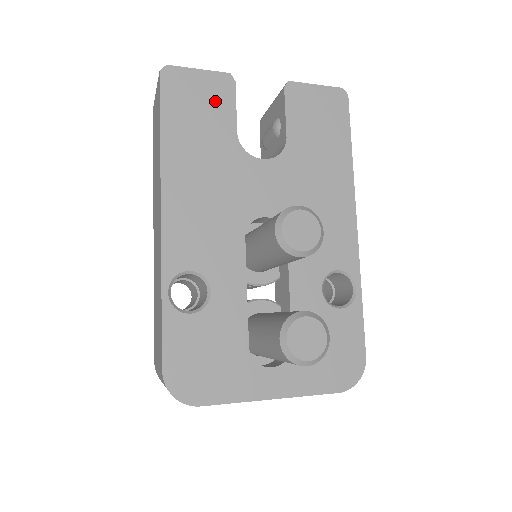
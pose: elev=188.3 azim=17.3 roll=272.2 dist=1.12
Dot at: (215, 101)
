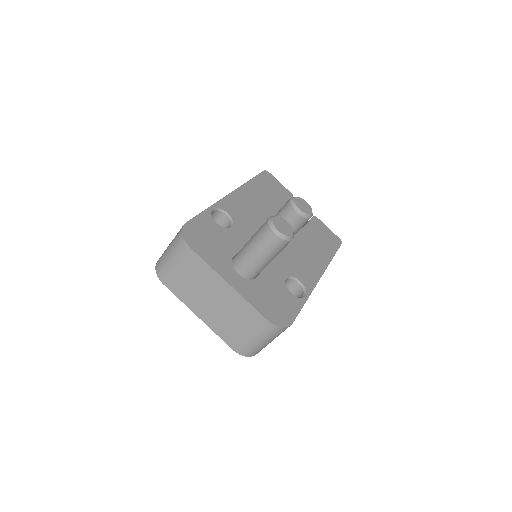
Dot at: (280, 193)
